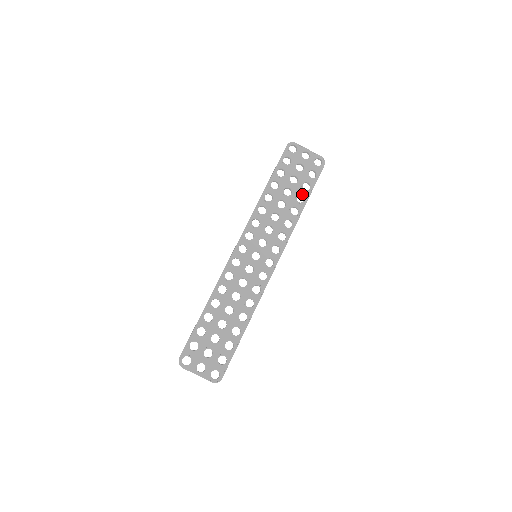
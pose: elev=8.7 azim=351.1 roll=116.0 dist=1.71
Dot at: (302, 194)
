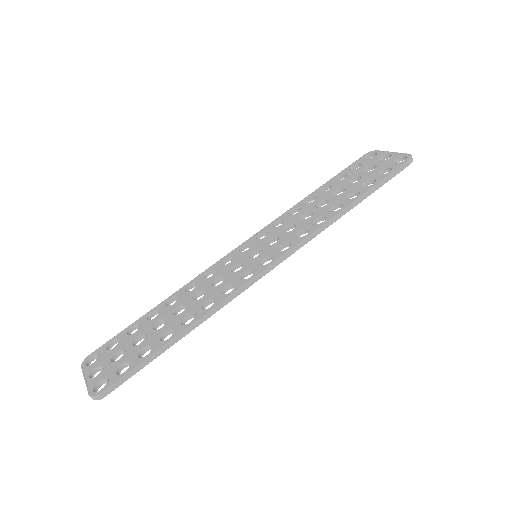
Dot at: (358, 190)
